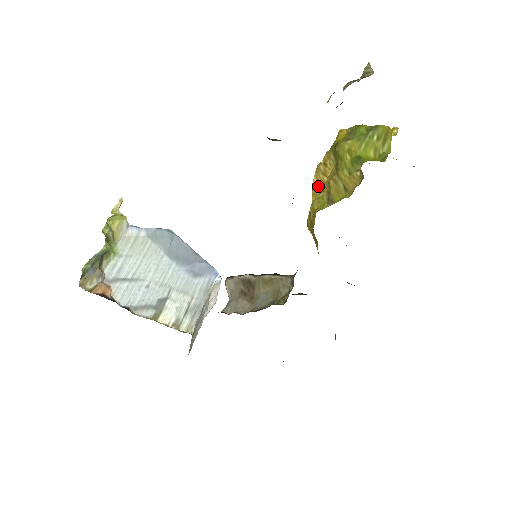
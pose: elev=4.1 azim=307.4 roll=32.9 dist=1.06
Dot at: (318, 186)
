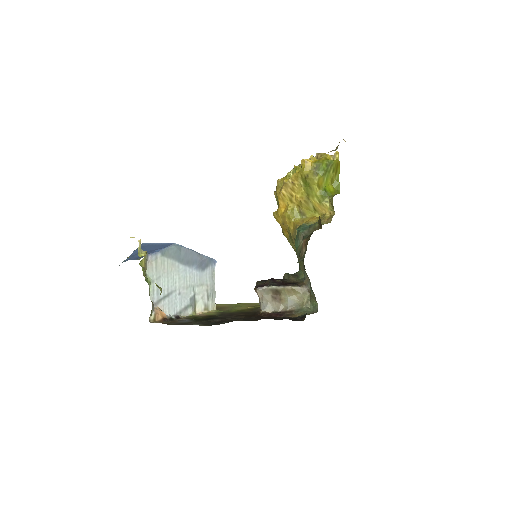
Dot at: (287, 196)
